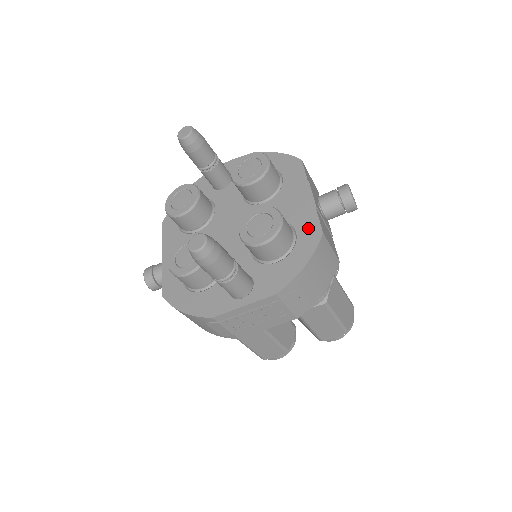
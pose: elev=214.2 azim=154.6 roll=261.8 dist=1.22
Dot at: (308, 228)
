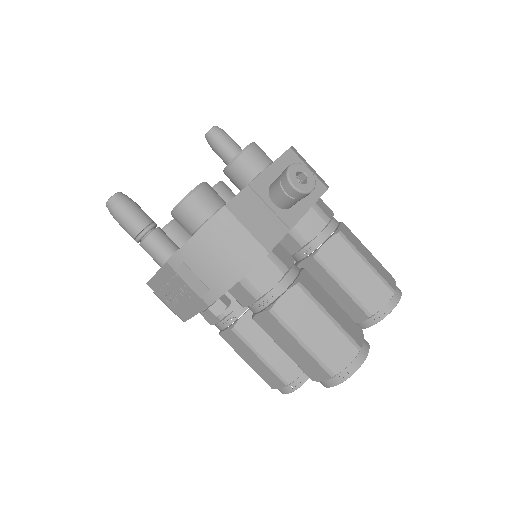
Dot at: occluded
